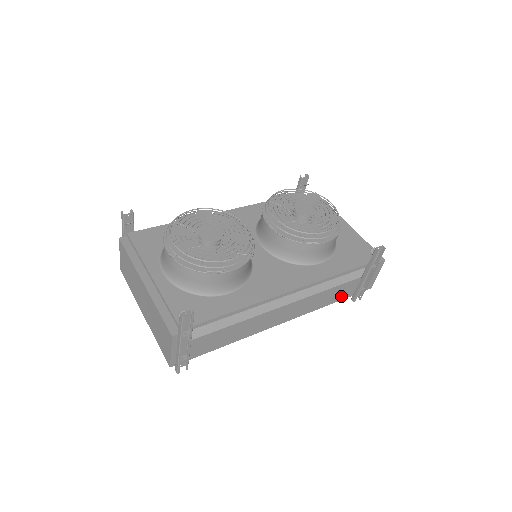
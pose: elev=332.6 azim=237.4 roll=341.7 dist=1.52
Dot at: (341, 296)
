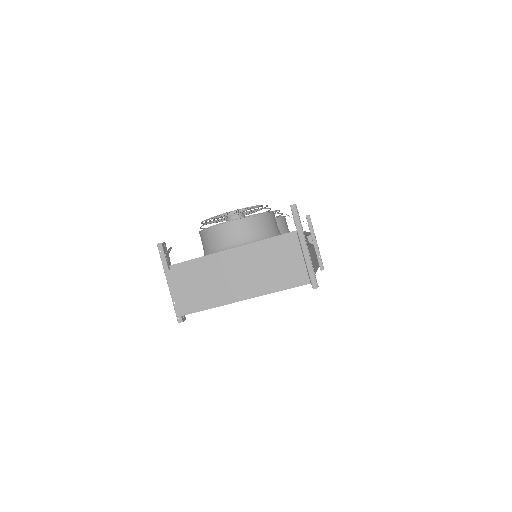
Dot at: (317, 262)
